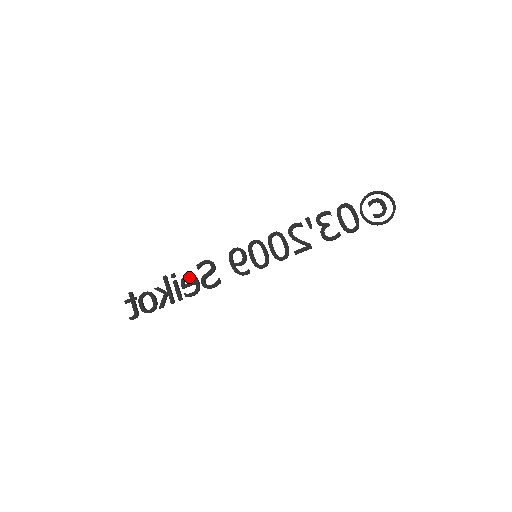
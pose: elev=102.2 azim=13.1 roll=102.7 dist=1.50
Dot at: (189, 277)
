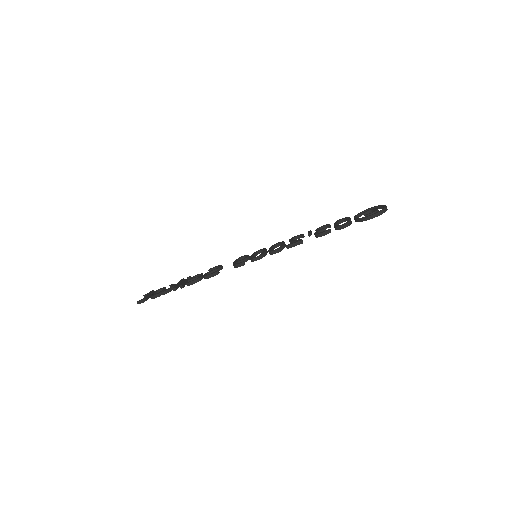
Dot at: occluded
